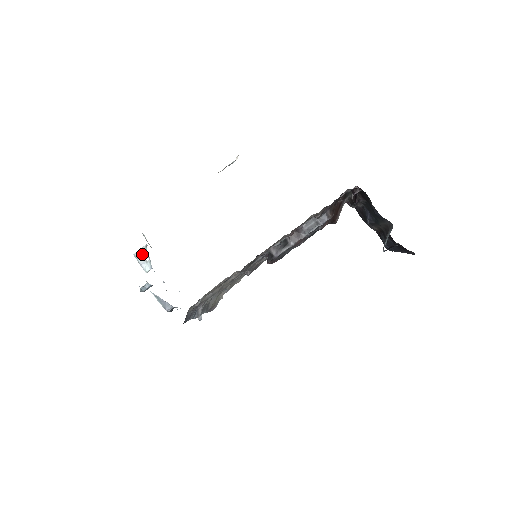
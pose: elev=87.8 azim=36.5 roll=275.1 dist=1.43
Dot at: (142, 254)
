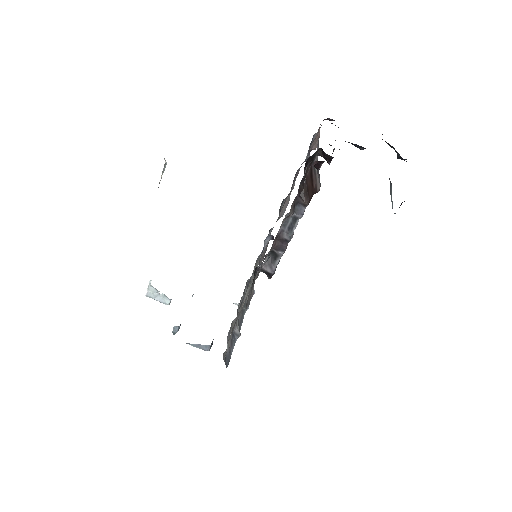
Dot at: (153, 292)
